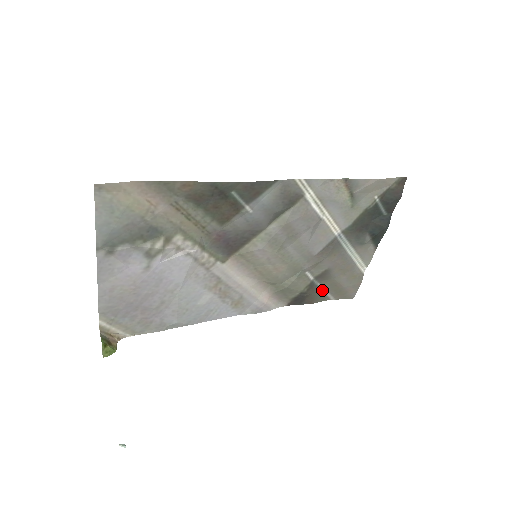
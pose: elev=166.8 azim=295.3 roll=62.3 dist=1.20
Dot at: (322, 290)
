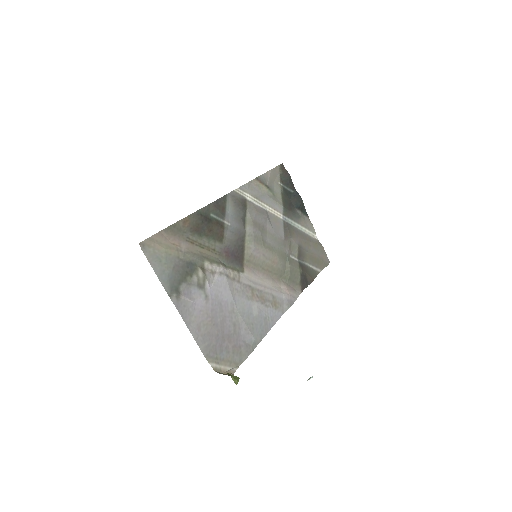
Dot at: (309, 267)
